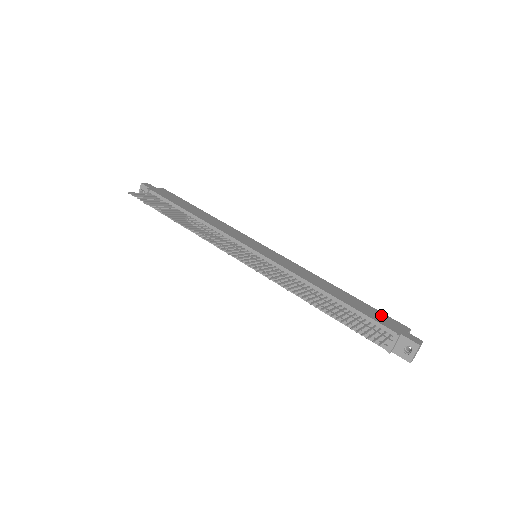
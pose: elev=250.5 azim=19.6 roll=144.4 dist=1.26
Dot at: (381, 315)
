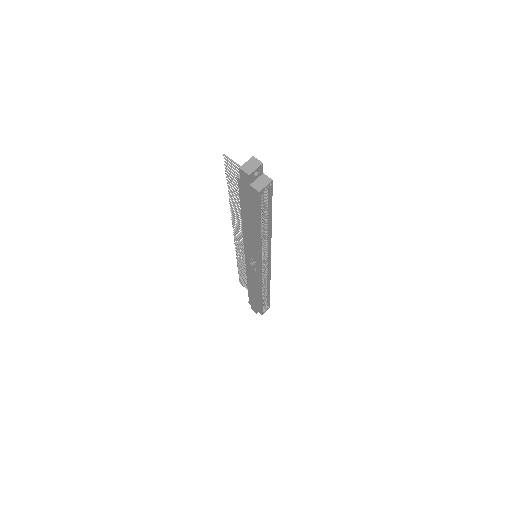
Dot at: occluded
